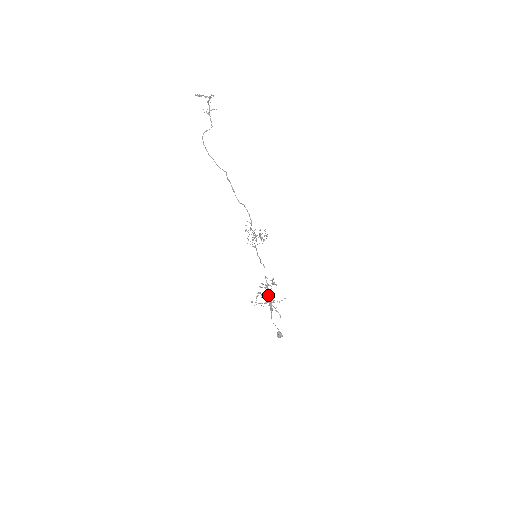
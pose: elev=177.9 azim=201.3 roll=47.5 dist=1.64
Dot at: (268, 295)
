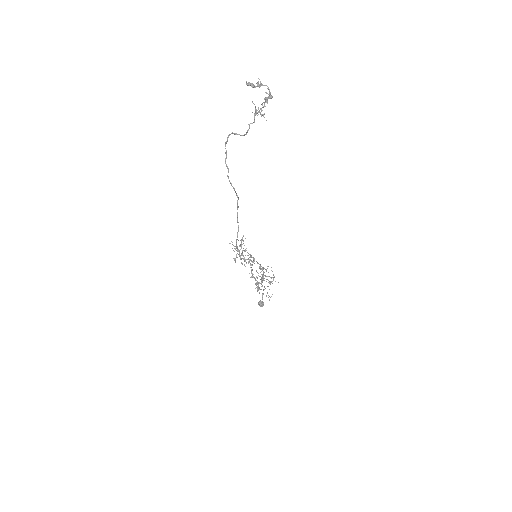
Dot at: occluded
